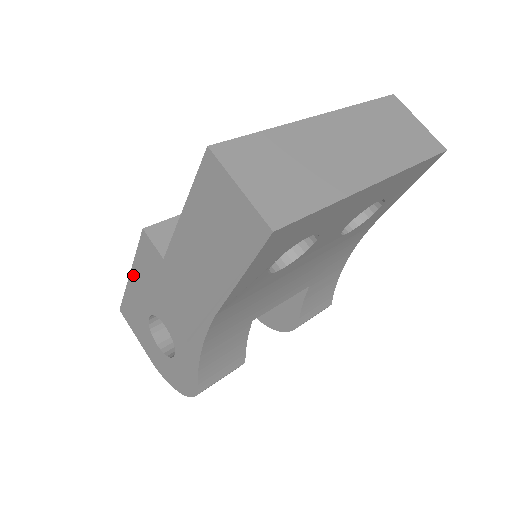
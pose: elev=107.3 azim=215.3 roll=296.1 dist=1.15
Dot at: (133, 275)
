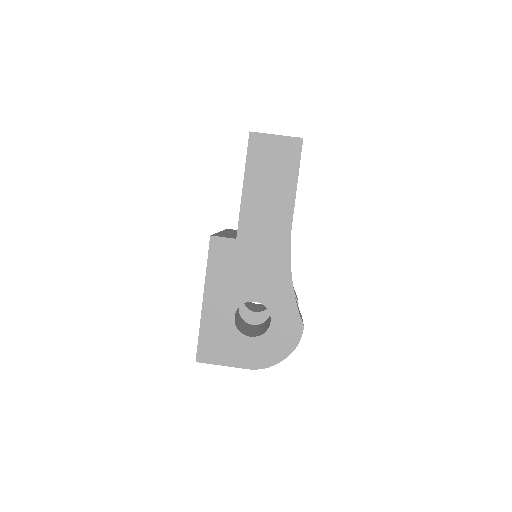
Dot at: (207, 293)
